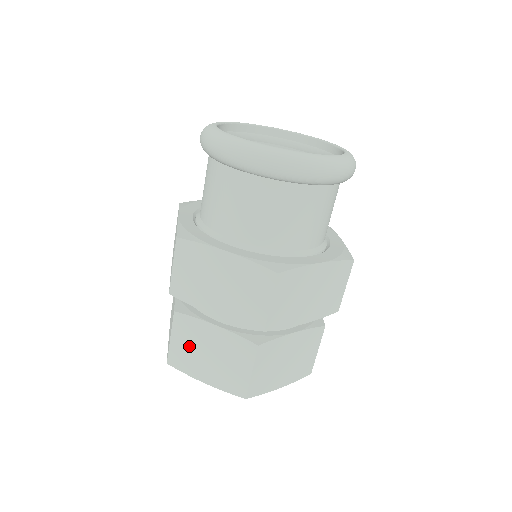
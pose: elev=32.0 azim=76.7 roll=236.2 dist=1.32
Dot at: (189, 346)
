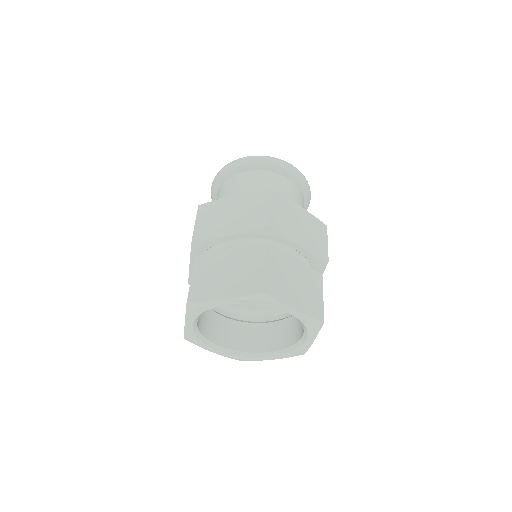
Dot at: (208, 276)
